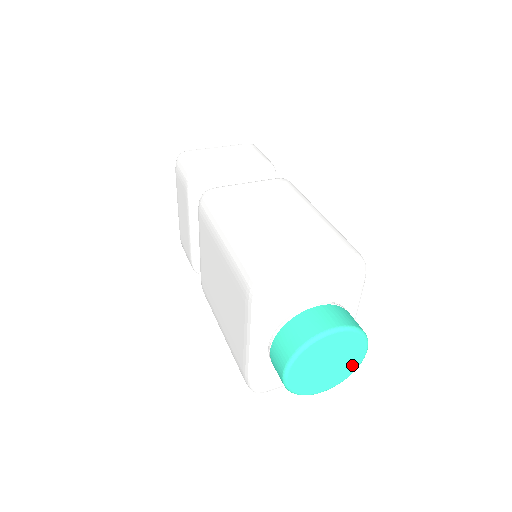
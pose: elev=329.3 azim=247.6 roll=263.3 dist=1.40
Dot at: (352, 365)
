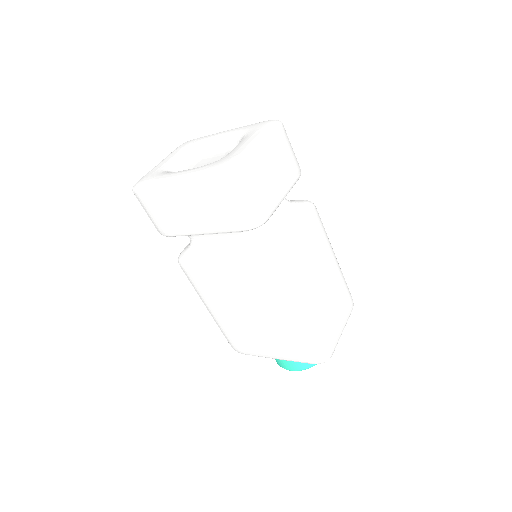
Dot at: occluded
